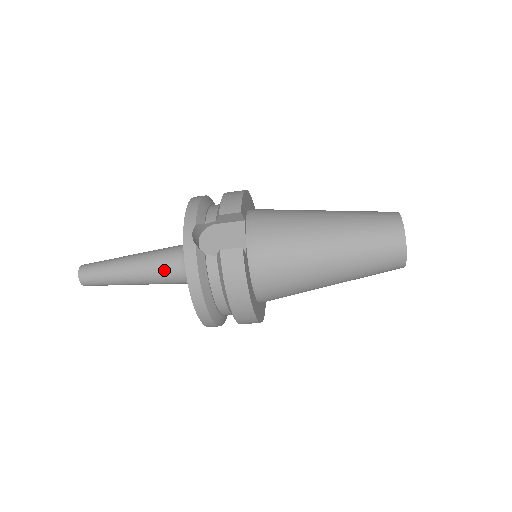
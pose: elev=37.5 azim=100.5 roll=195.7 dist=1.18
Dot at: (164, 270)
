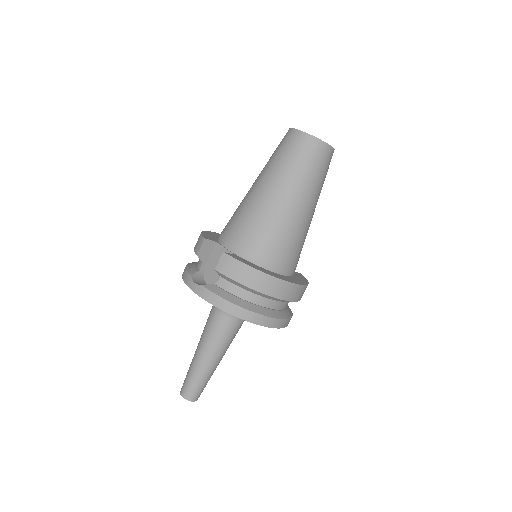
Dot at: (218, 330)
